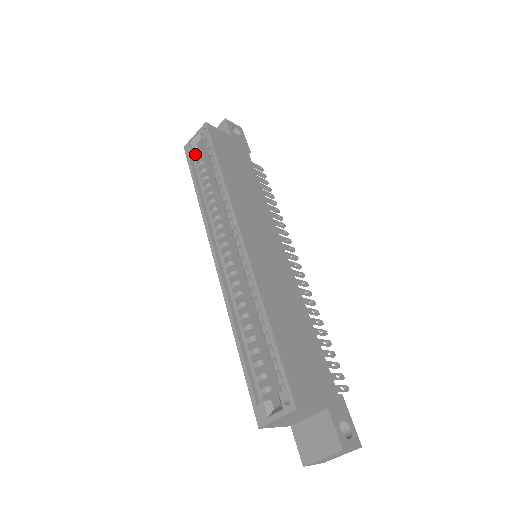
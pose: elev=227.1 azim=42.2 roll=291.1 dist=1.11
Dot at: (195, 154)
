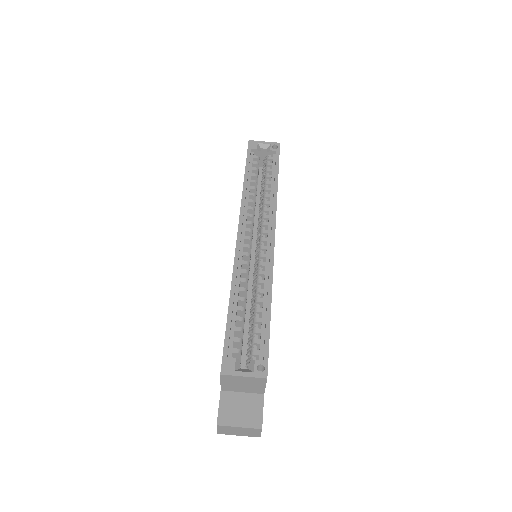
Dot at: (254, 152)
